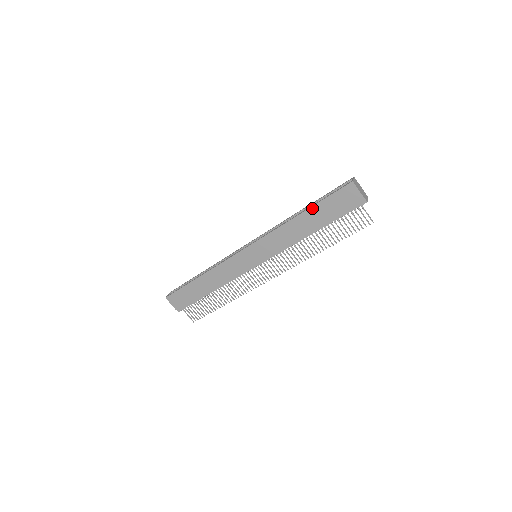
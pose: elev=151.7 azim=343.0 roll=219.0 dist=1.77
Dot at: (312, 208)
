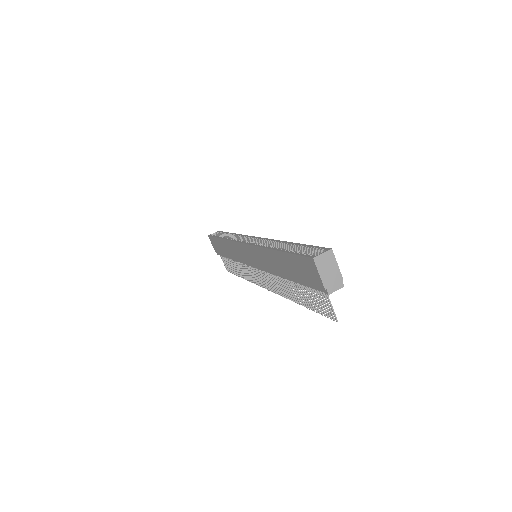
Dot at: (283, 253)
